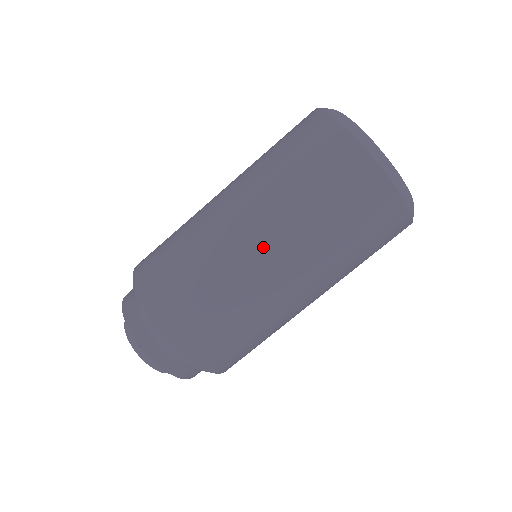
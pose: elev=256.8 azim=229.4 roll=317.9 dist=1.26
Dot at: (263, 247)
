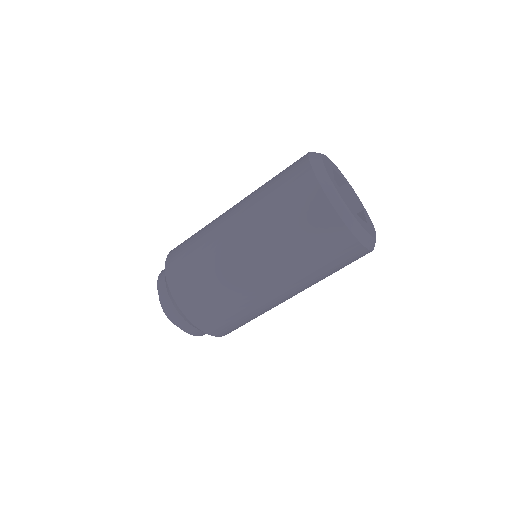
Dot at: (250, 259)
